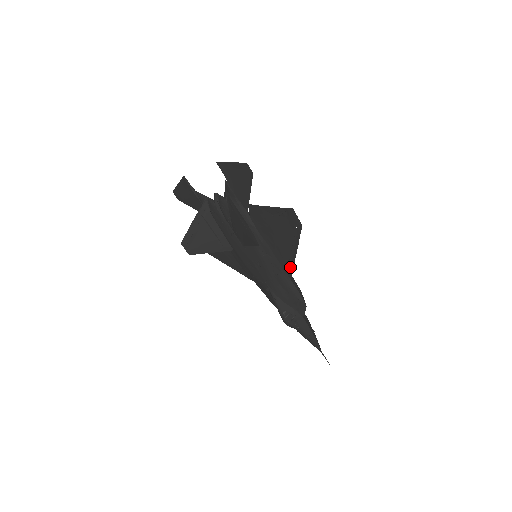
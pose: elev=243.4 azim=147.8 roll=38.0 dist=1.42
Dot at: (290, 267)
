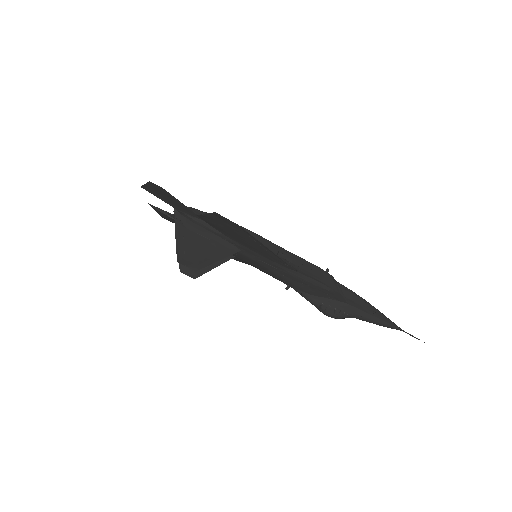
Dot at: (283, 262)
